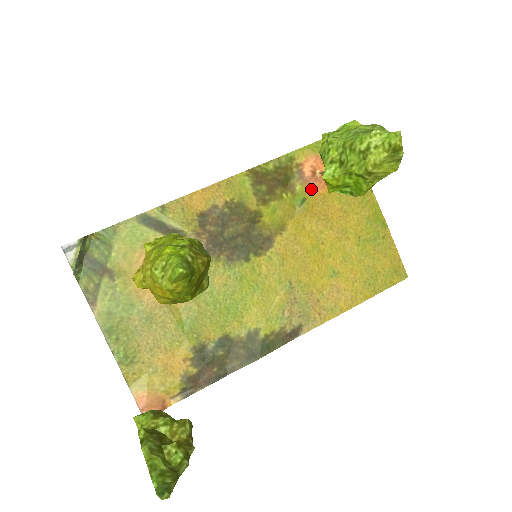
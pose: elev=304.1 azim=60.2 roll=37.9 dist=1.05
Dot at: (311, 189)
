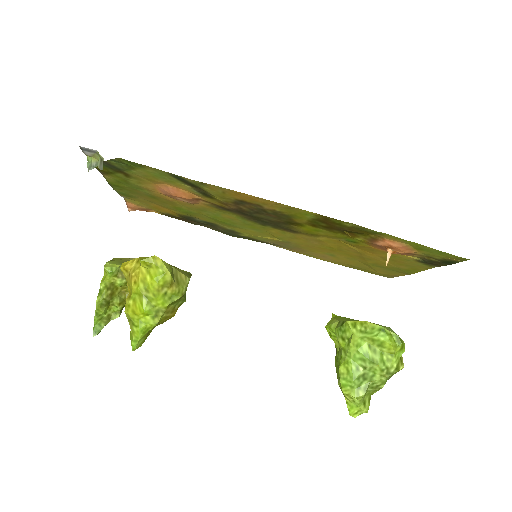
Dot at: (371, 245)
